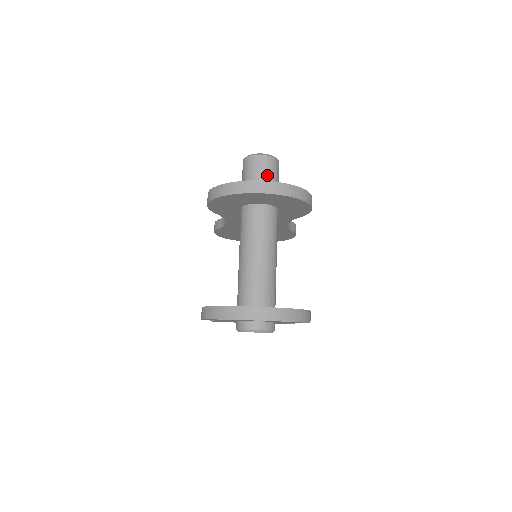
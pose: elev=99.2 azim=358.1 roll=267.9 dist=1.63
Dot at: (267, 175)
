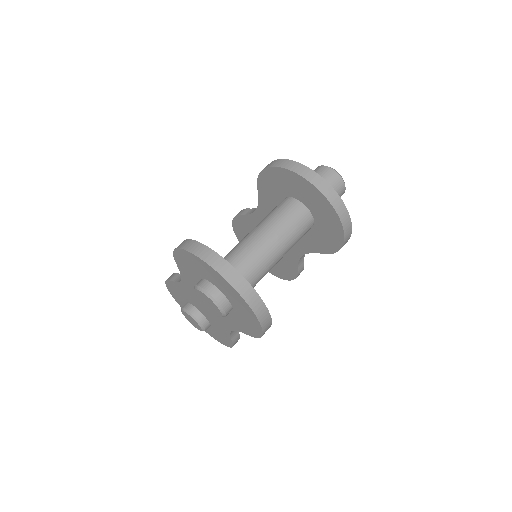
Dot at: occluded
